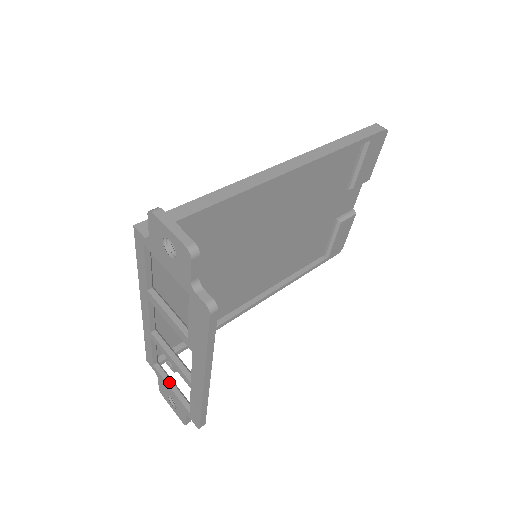
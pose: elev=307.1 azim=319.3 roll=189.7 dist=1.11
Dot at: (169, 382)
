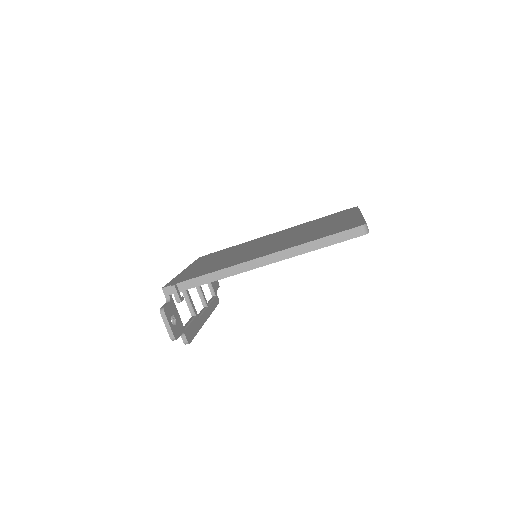
Dot at: occluded
